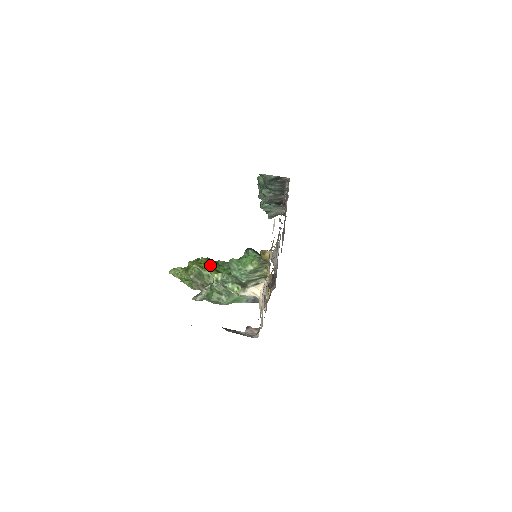
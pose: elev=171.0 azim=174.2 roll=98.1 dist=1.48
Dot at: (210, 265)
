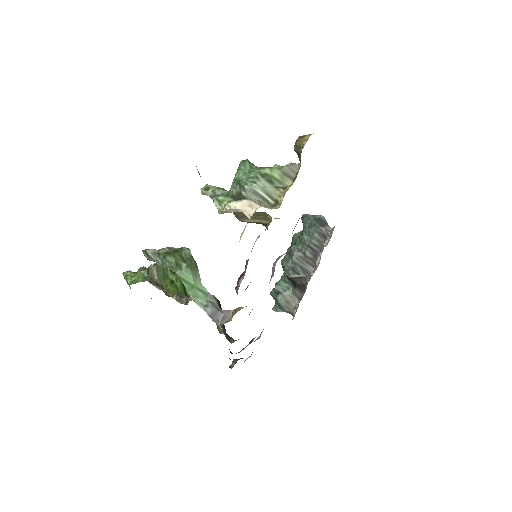
Dot at: occluded
